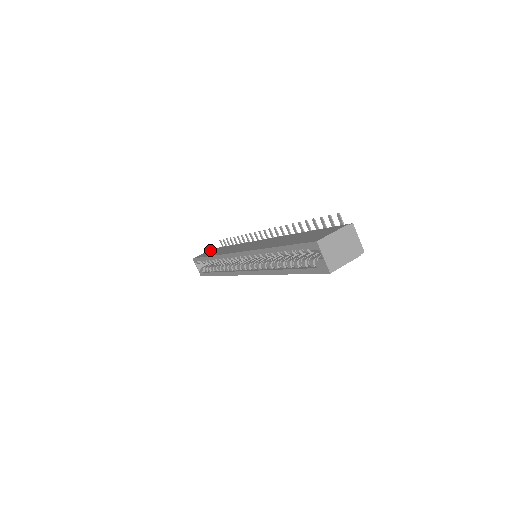
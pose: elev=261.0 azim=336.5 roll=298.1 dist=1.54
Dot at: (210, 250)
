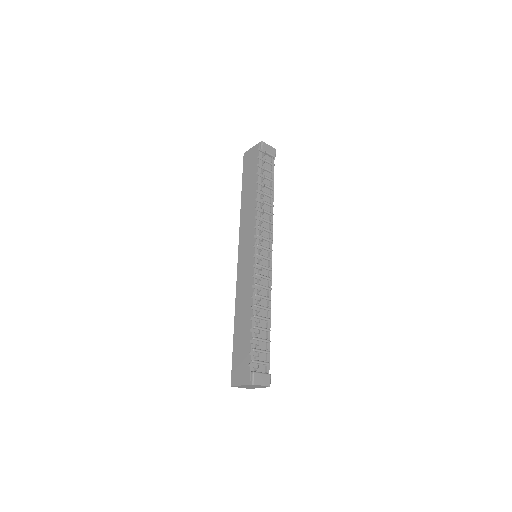
Dot at: (255, 150)
